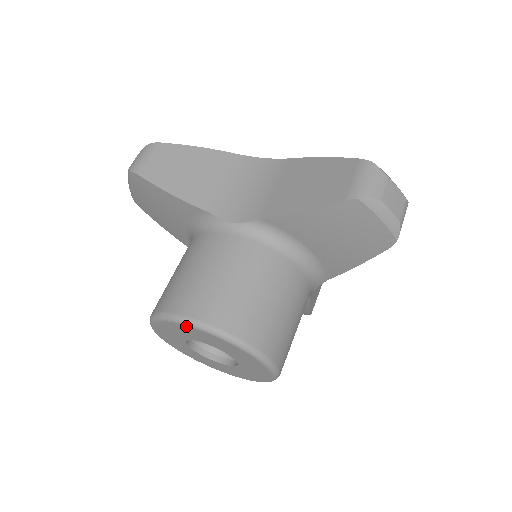
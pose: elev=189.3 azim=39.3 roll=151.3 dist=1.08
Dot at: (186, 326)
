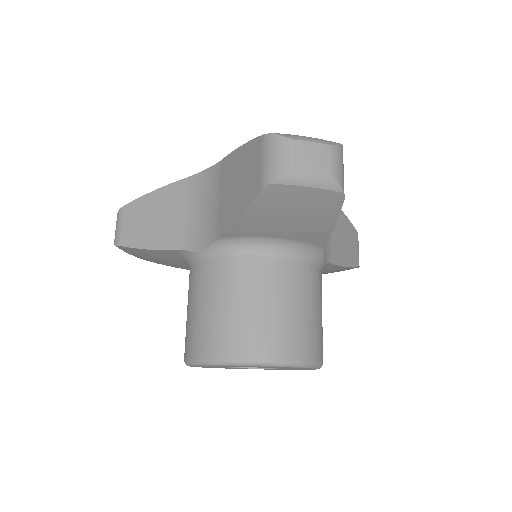
Dot at: occluded
